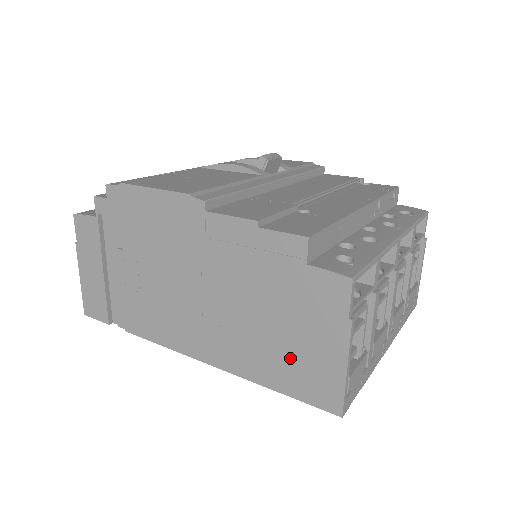
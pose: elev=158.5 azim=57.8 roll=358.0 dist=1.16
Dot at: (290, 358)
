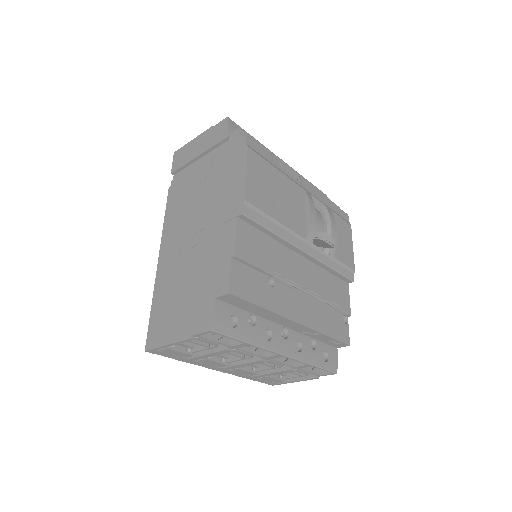
Dot at: (169, 307)
